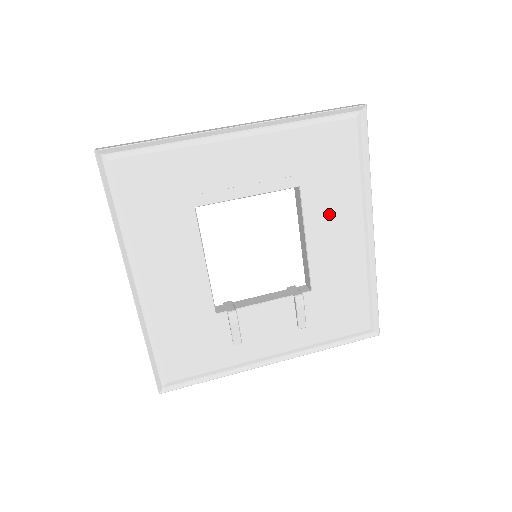
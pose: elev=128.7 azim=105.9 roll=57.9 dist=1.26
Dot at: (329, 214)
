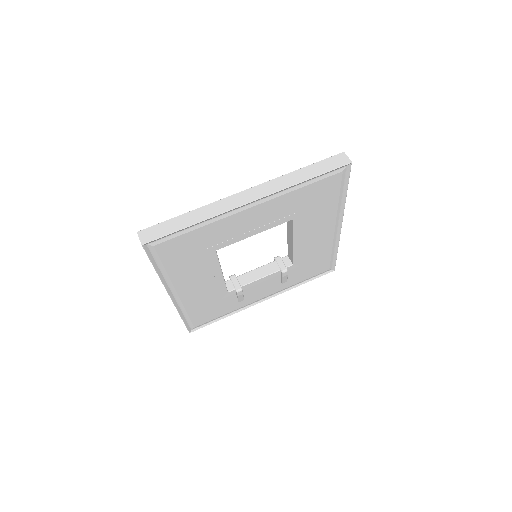
Dot at: (312, 227)
